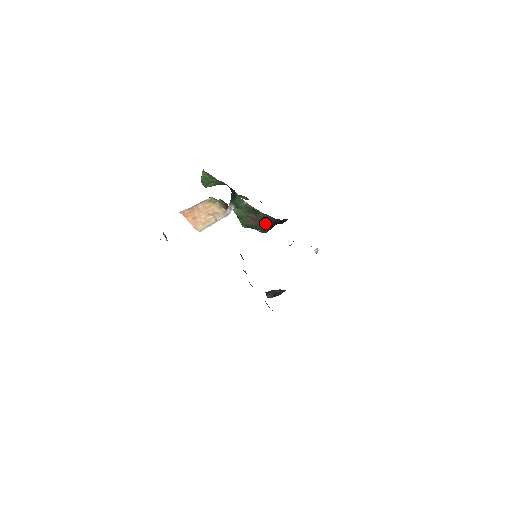
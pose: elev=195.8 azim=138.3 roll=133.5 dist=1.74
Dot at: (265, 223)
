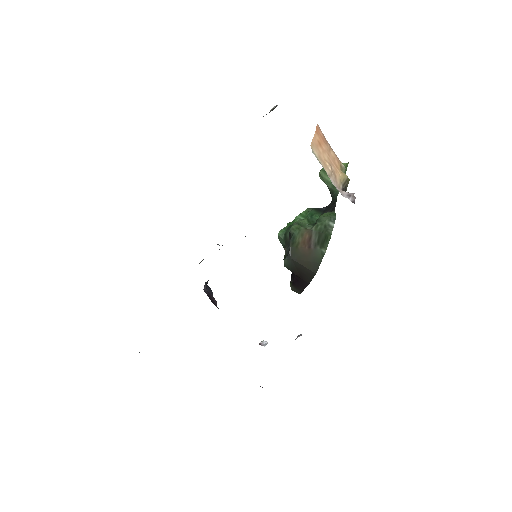
Dot at: (306, 259)
